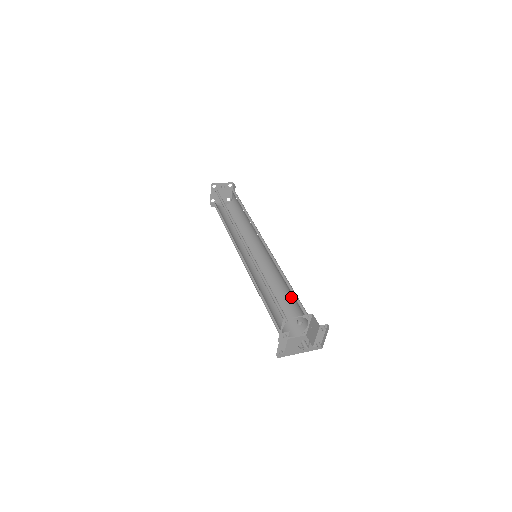
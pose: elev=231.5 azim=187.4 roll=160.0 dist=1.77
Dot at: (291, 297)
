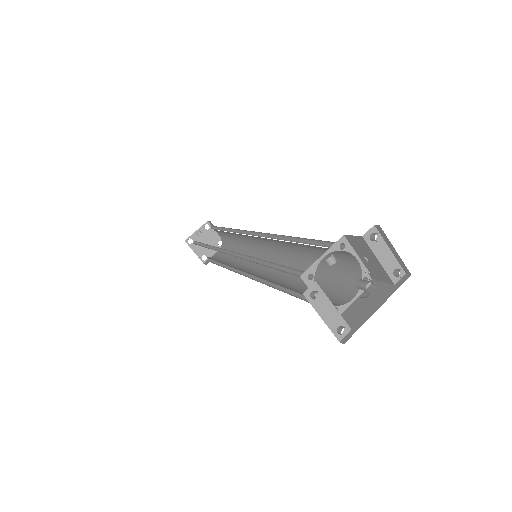
Dot at: (317, 254)
